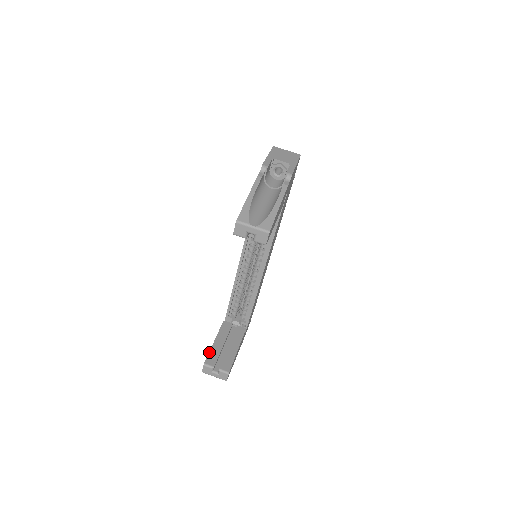
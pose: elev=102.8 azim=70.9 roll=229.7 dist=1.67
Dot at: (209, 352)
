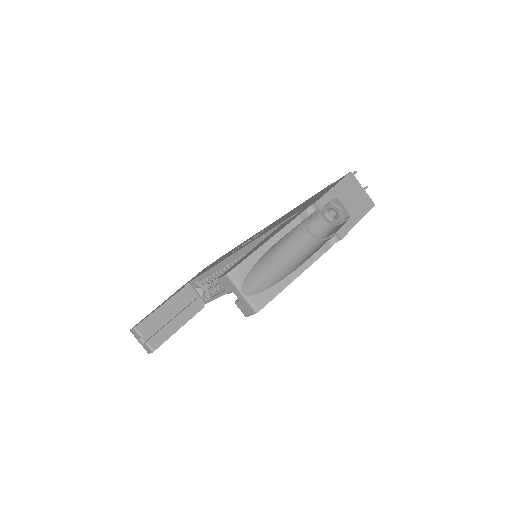
Dot at: (148, 316)
